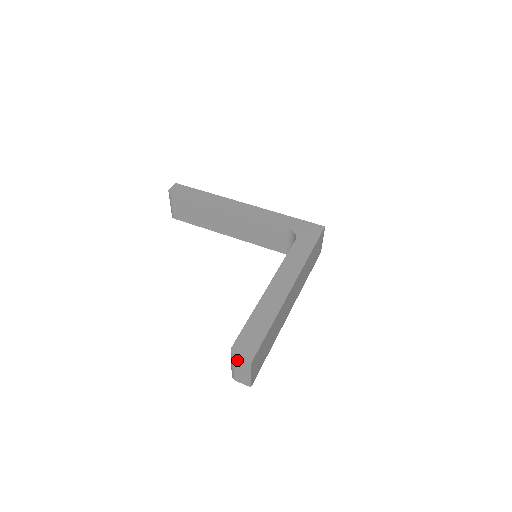
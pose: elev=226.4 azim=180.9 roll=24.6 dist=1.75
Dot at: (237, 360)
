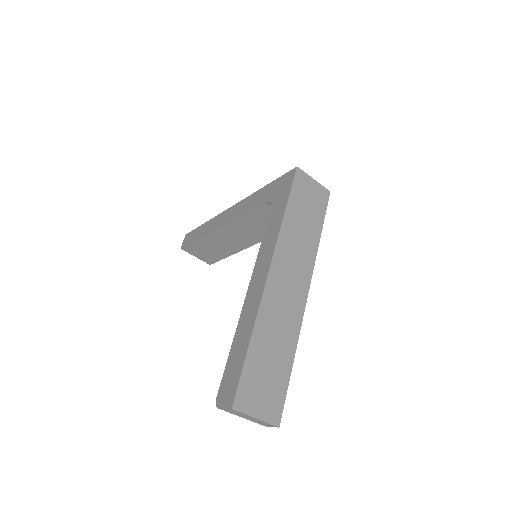
Dot at: (226, 411)
